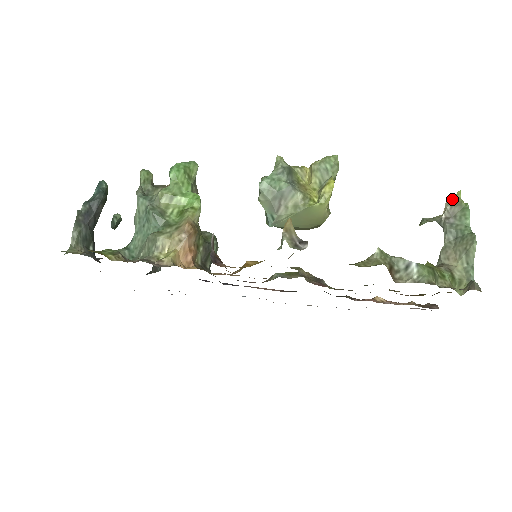
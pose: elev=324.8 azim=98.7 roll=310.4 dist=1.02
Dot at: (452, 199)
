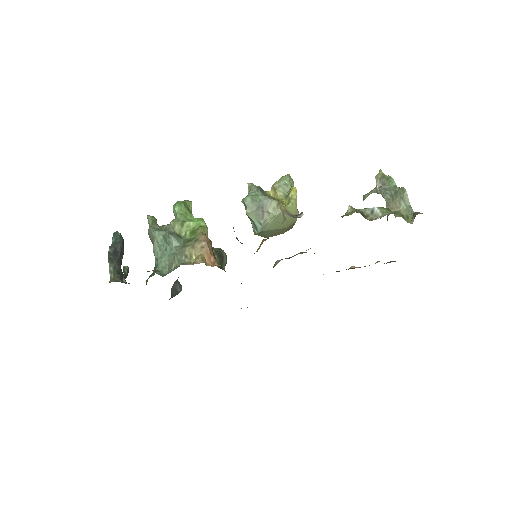
Dot at: (378, 175)
